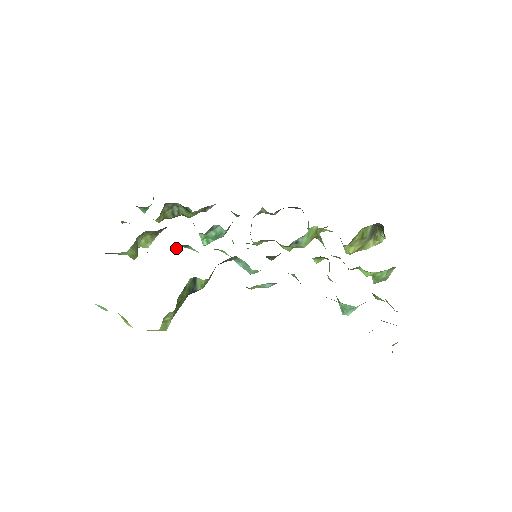
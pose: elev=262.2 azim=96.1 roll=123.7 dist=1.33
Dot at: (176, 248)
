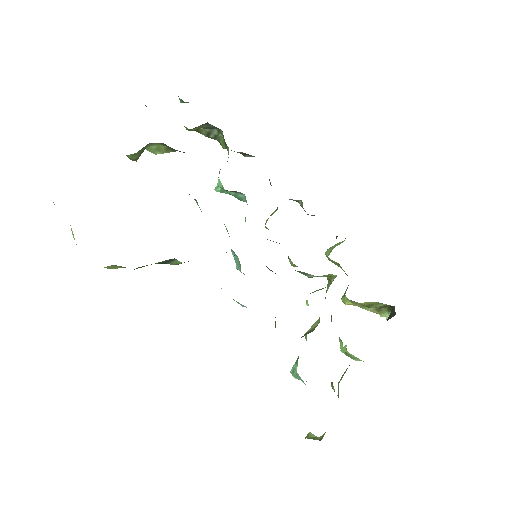
Dot at: occluded
